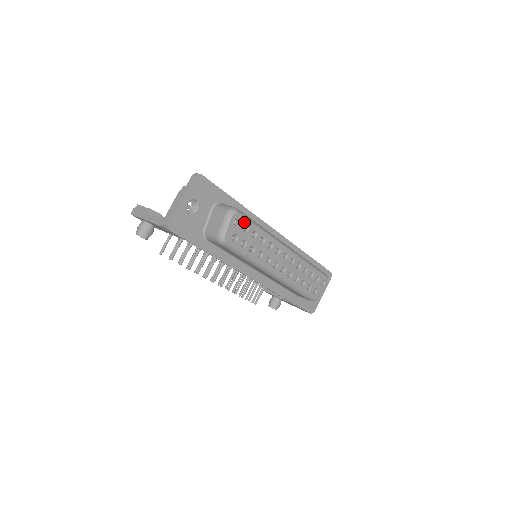
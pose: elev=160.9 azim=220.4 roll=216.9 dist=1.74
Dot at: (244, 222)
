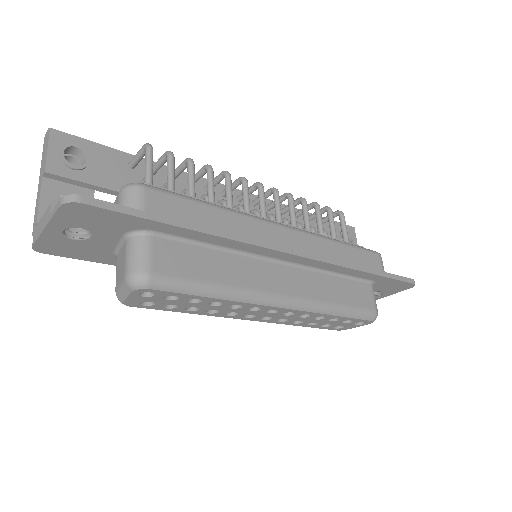
Dot at: (165, 293)
